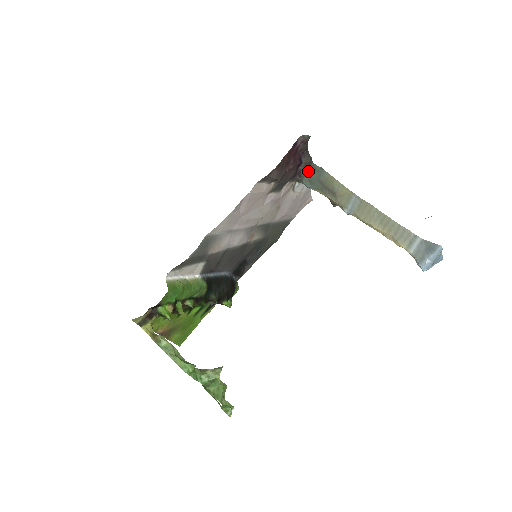
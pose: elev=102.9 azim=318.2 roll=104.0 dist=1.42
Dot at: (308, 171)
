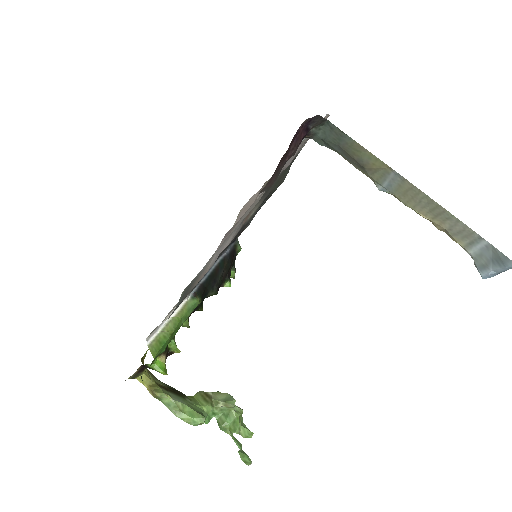
Dot at: (320, 128)
